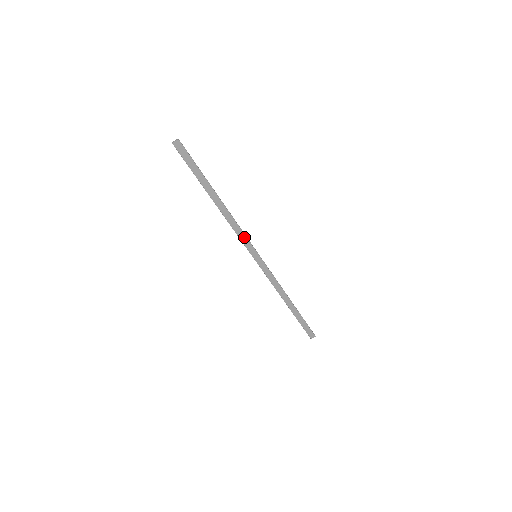
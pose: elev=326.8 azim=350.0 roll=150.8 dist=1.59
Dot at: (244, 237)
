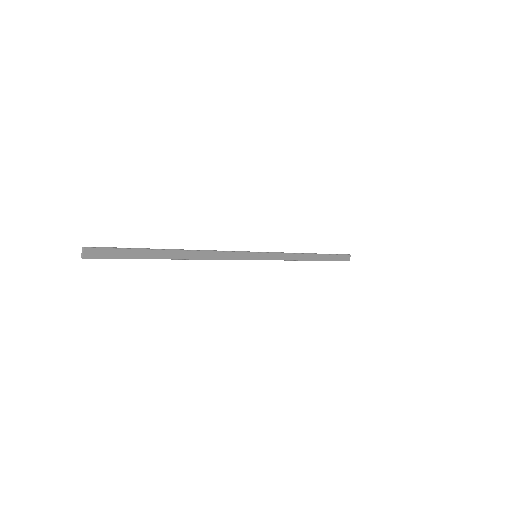
Dot at: (232, 254)
